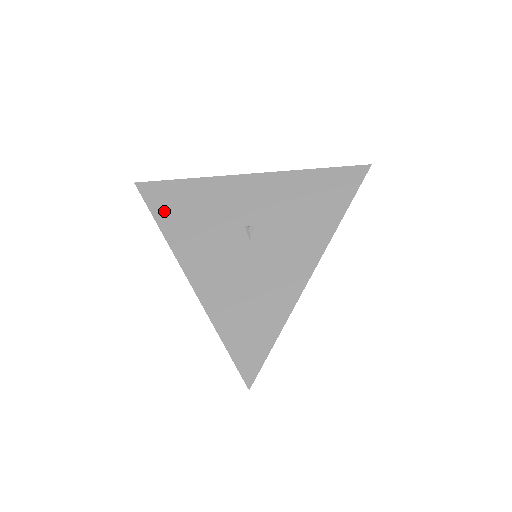
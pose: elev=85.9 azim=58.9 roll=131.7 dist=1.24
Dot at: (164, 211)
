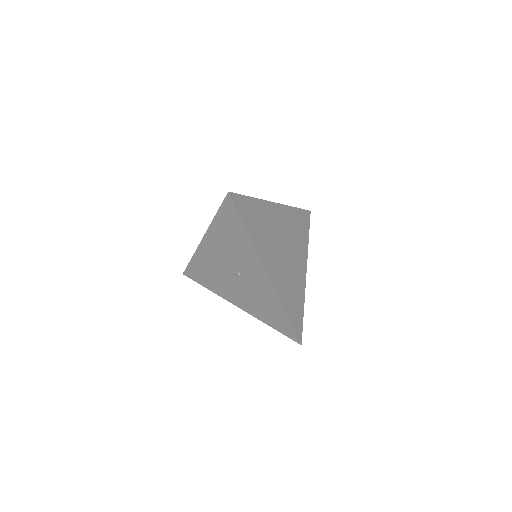
Dot at: (223, 219)
